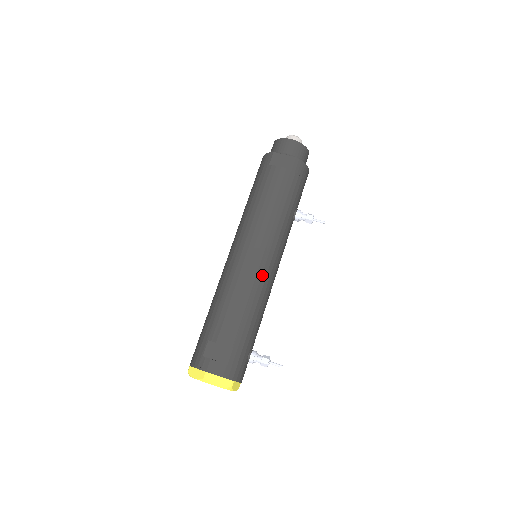
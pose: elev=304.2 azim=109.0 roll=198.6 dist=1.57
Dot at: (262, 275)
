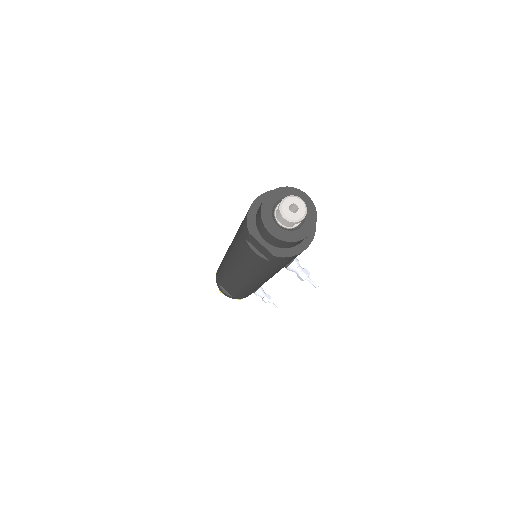
Dot at: (250, 286)
